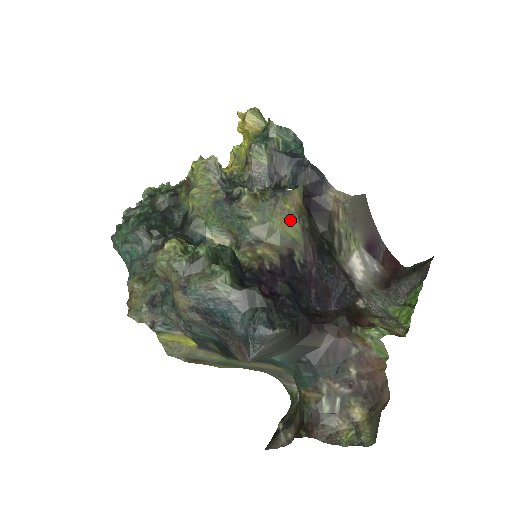
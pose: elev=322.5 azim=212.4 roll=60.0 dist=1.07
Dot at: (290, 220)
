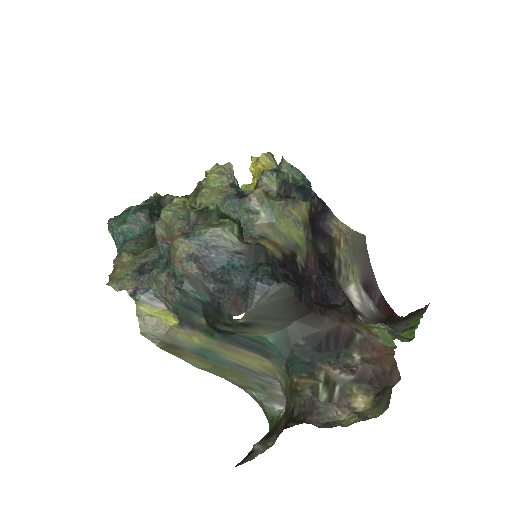
Dot at: (296, 226)
